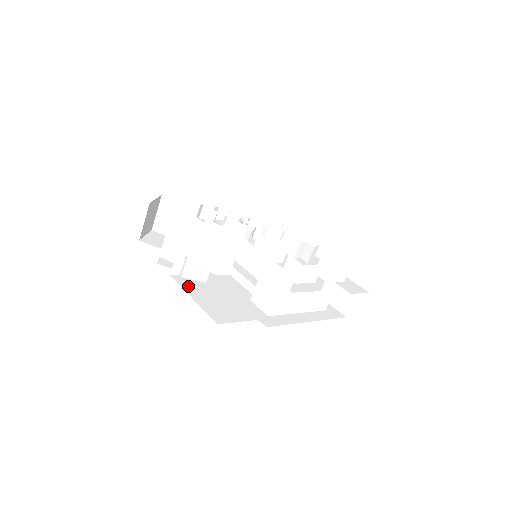
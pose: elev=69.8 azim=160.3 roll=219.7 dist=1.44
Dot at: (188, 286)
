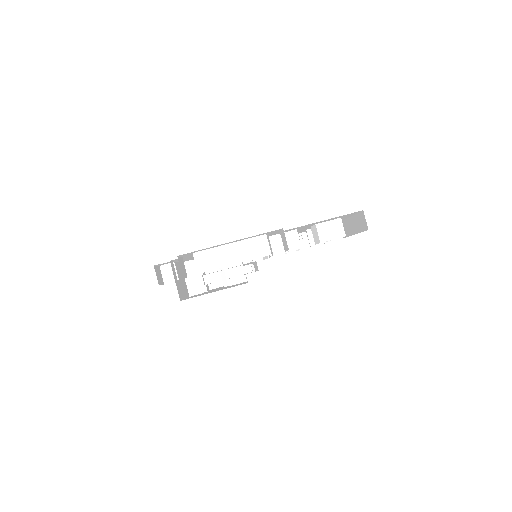
Dot at: occluded
